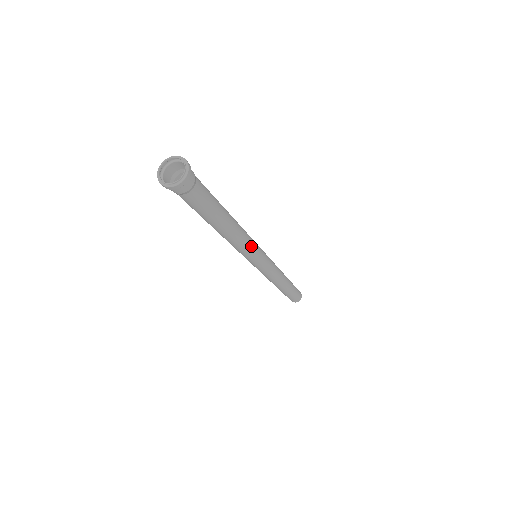
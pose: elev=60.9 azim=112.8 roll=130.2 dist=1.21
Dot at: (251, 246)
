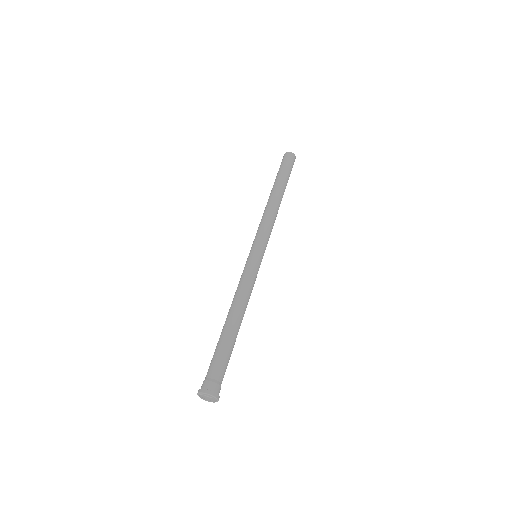
Dot at: (253, 282)
